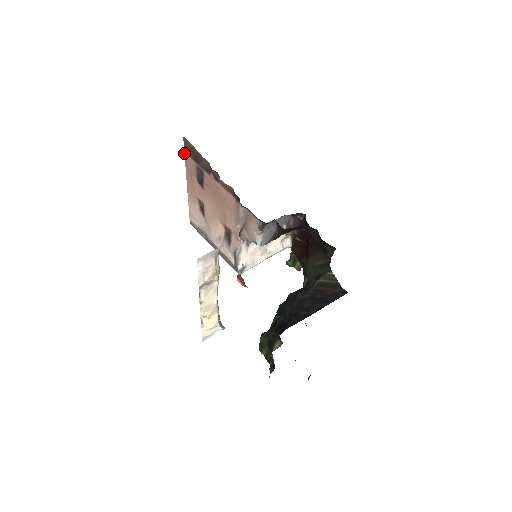
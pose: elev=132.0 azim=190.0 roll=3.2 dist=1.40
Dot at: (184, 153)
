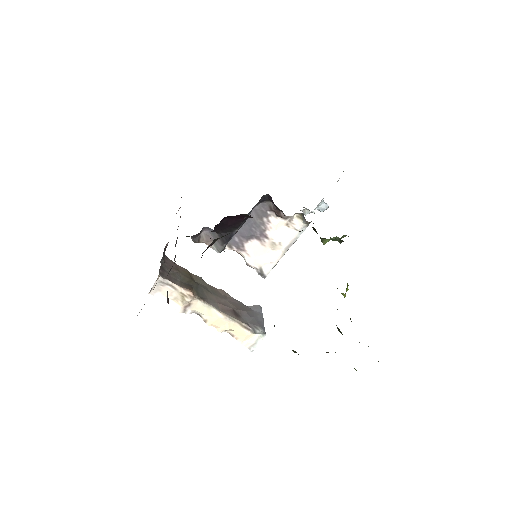
Dot at: occluded
